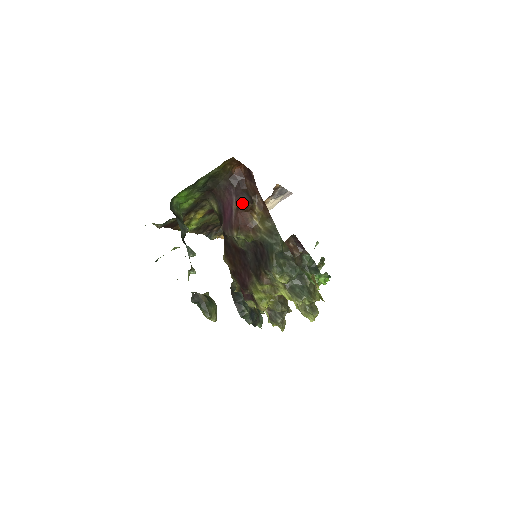
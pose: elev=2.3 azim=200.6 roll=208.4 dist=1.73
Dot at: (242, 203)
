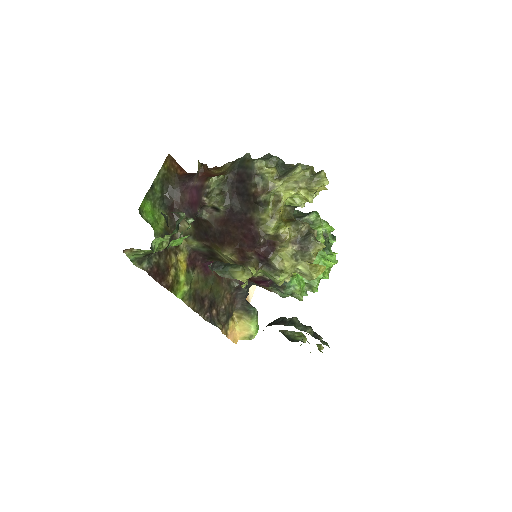
Dot at: (198, 170)
